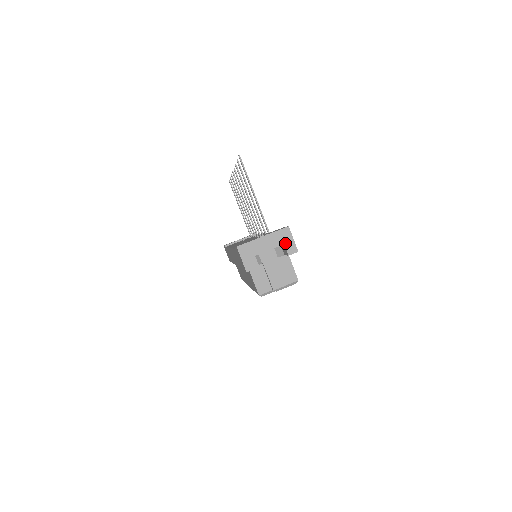
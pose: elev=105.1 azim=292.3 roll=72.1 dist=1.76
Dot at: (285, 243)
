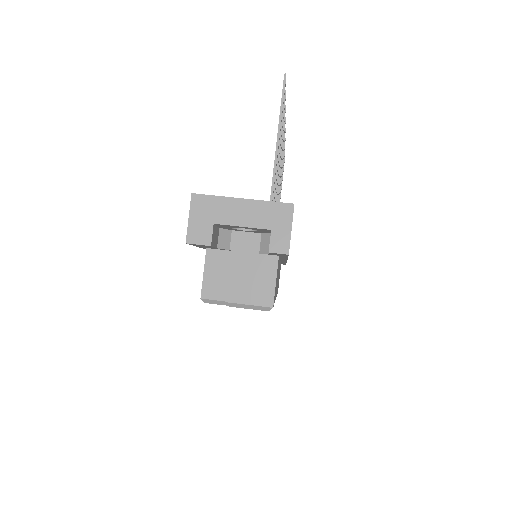
Dot at: (274, 228)
